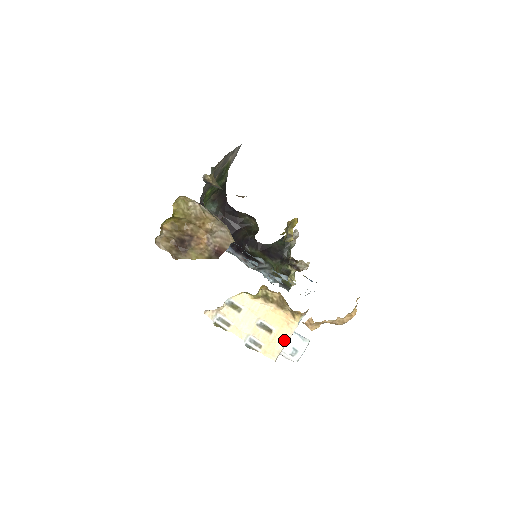
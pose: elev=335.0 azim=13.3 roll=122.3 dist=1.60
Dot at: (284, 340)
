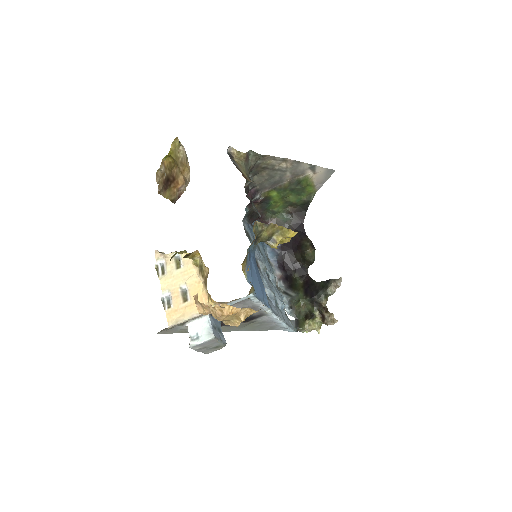
Dot at: (189, 315)
